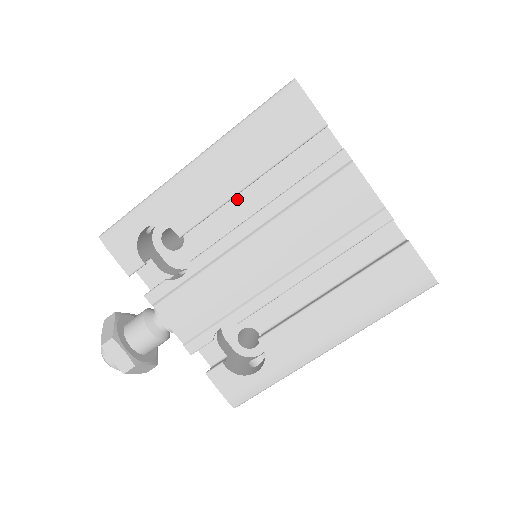
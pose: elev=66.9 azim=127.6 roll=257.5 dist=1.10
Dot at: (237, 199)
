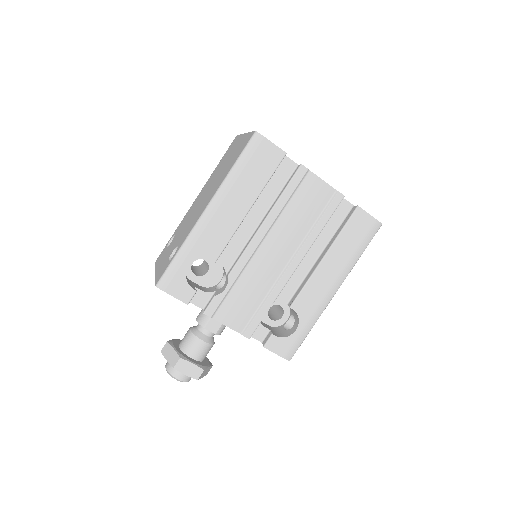
Dot at: occluded
